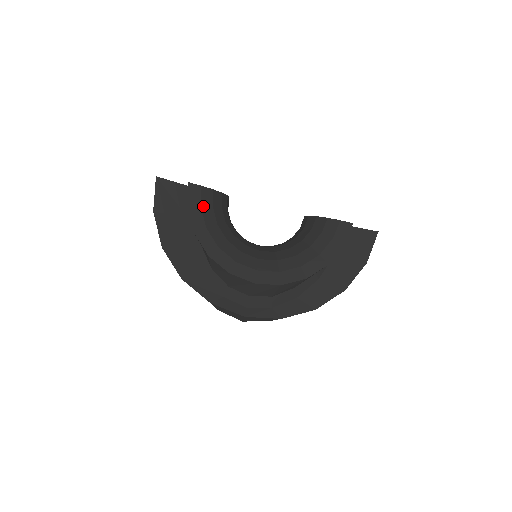
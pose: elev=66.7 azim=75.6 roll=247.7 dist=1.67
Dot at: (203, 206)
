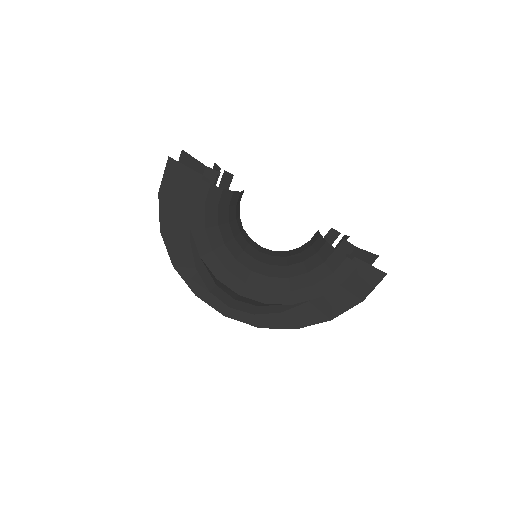
Dot at: (207, 205)
